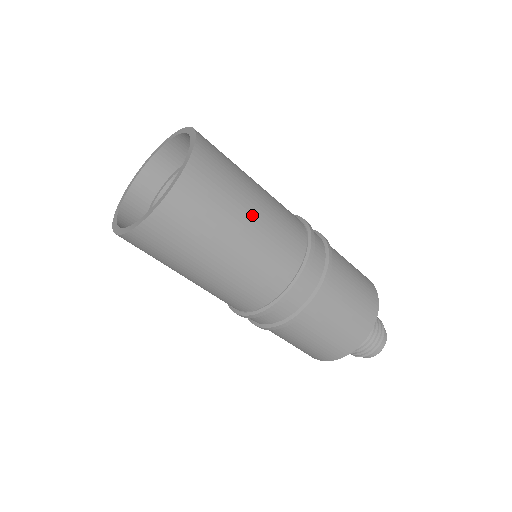
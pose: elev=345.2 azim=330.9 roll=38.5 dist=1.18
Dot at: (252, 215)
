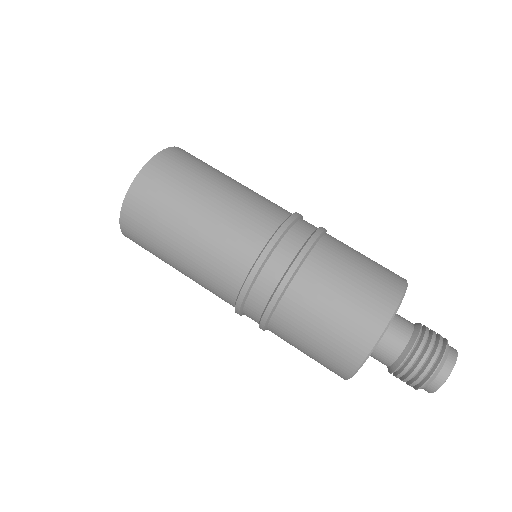
Dot at: (216, 191)
